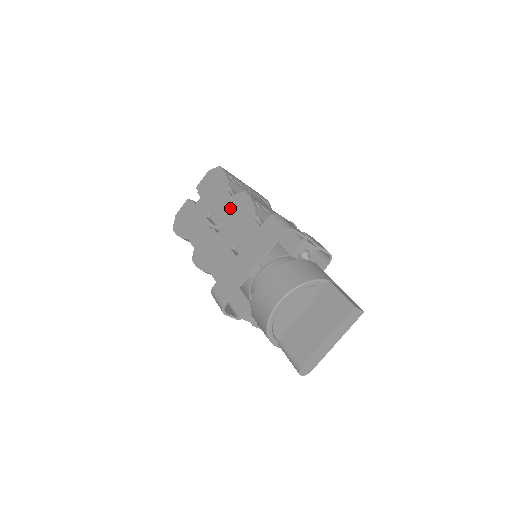
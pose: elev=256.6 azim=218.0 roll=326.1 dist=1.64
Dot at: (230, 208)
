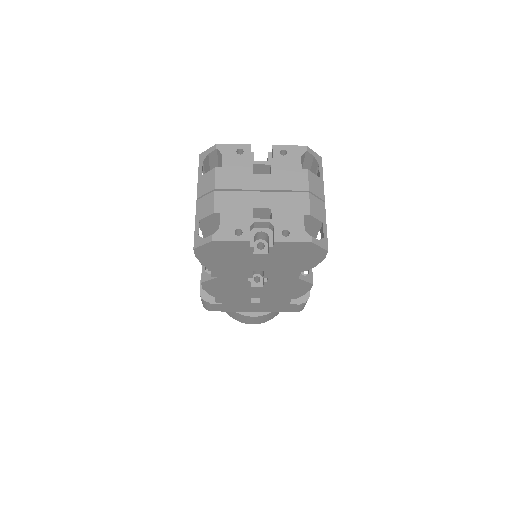
Dot at: (285, 284)
